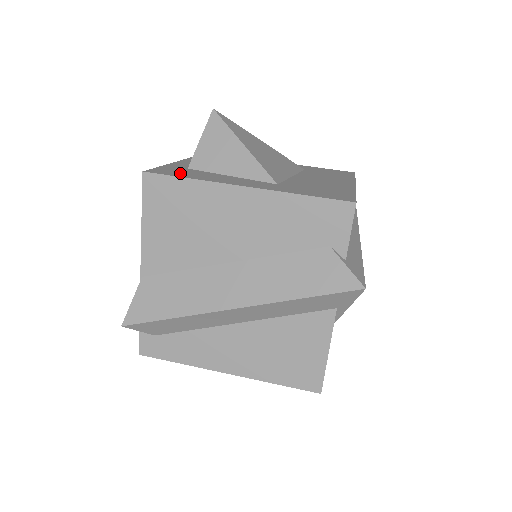
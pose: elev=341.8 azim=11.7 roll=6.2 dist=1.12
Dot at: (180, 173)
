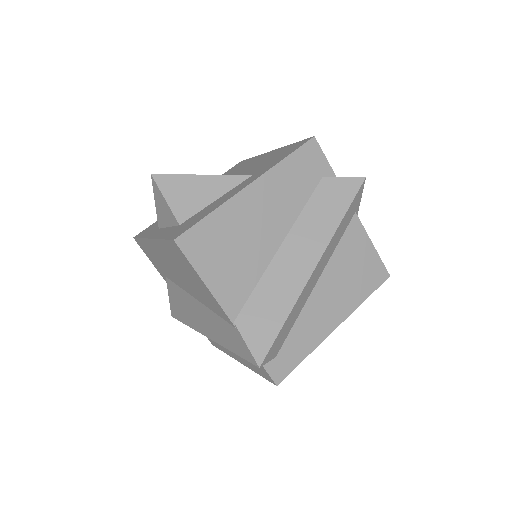
Dot at: (192, 222)
